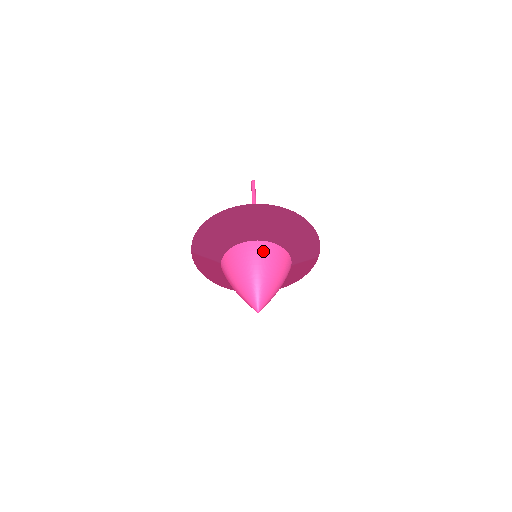
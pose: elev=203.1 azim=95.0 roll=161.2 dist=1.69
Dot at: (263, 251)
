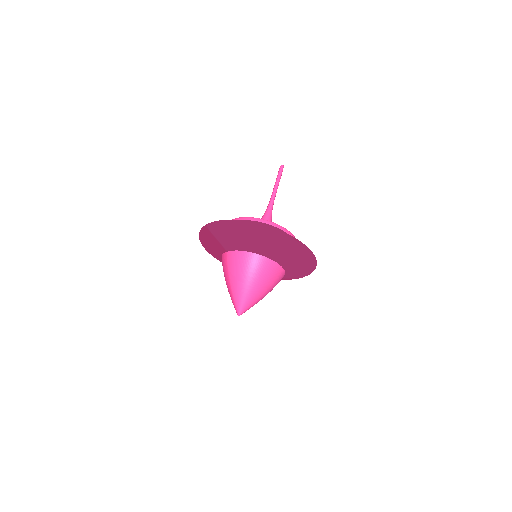
Dot at: (271, 271)
